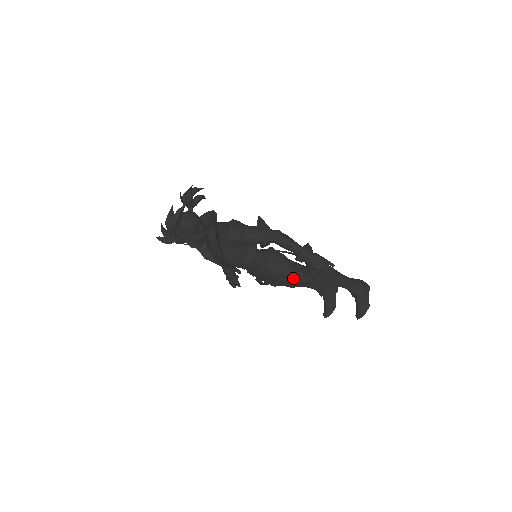
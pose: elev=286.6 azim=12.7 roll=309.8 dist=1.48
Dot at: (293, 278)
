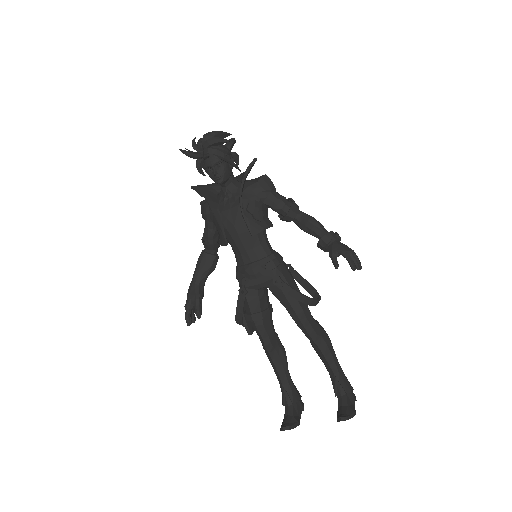
Dot at: occluded
